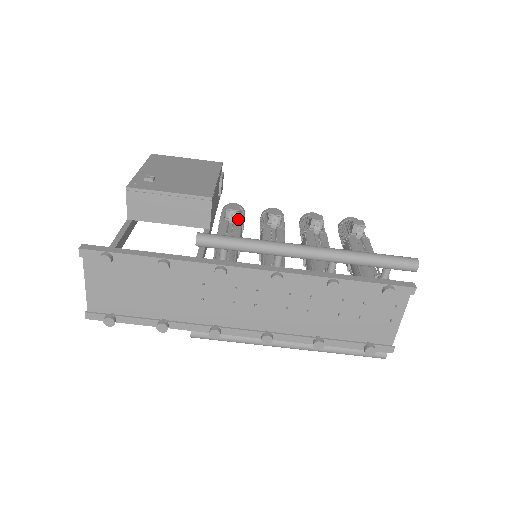
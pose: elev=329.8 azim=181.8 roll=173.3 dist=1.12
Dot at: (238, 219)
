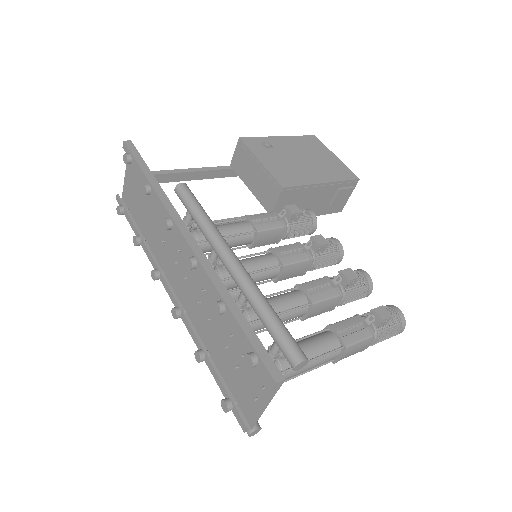
Dot at: (291, 222)
